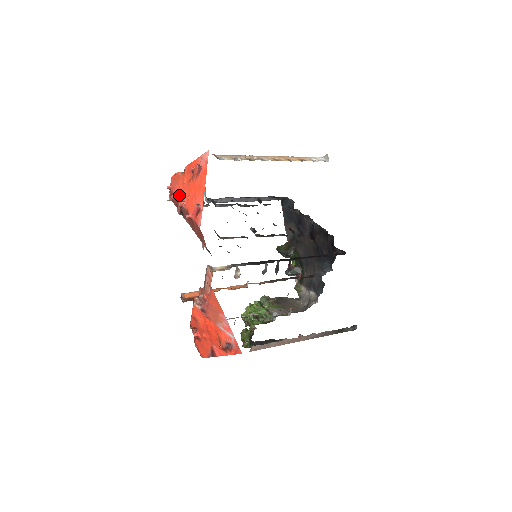
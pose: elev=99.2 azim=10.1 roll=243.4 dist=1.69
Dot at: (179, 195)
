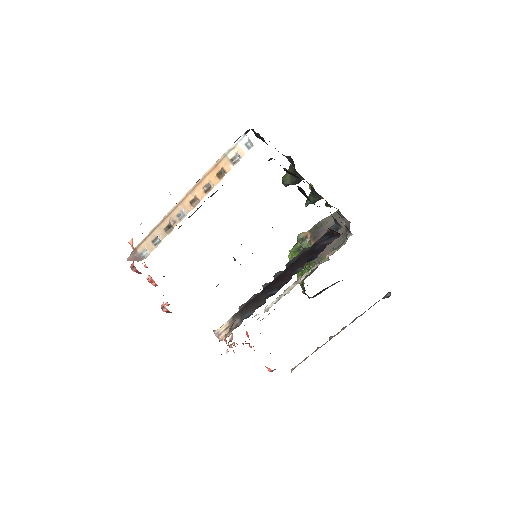
Dot at: occluded
